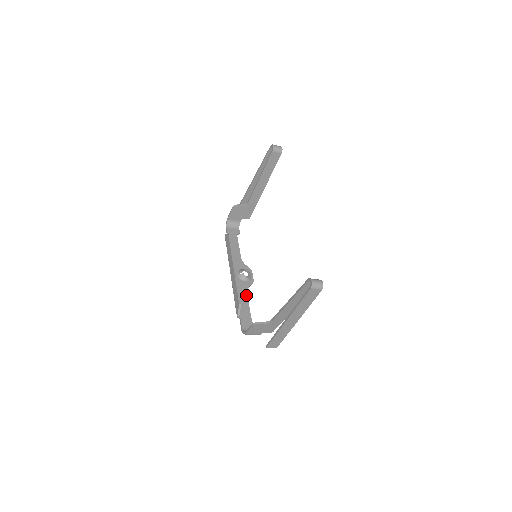
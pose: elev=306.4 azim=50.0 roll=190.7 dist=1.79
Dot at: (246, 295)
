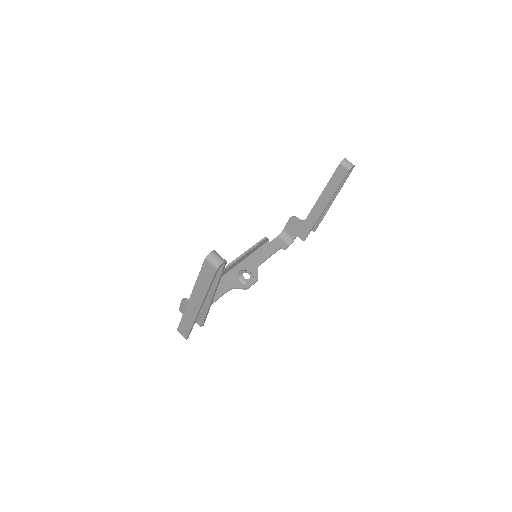
Dot at: (225, 290)
